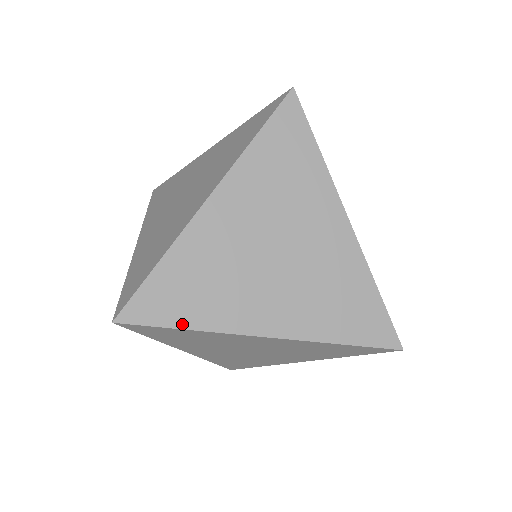
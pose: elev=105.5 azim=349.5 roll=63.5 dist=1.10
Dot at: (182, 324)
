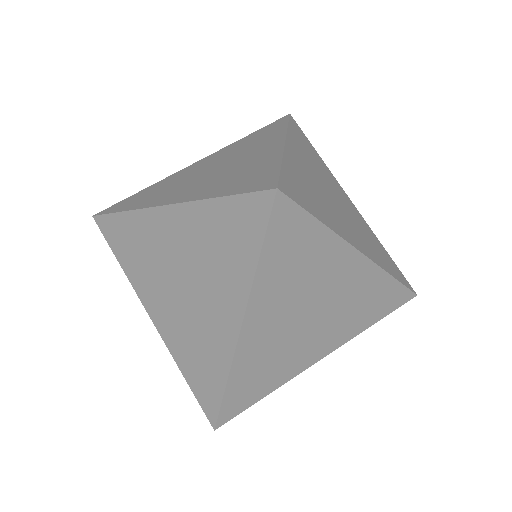
Dot at: (262, 396)
